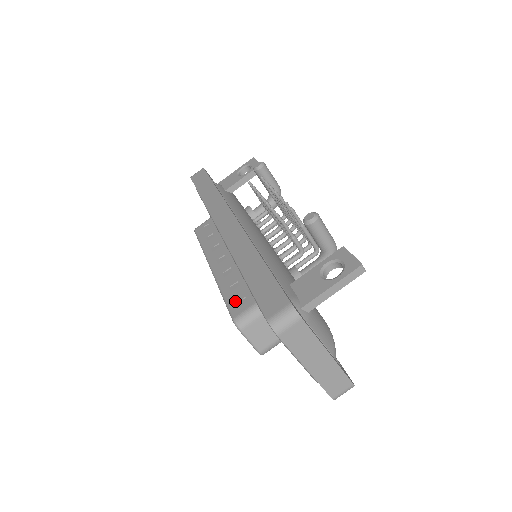
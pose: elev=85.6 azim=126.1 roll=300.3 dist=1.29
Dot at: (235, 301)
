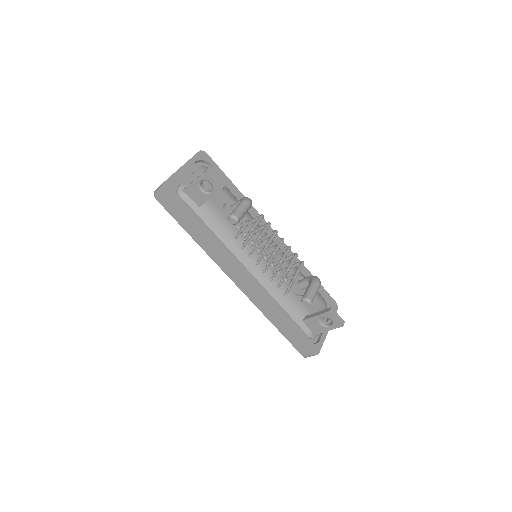
Dot at: occluded
